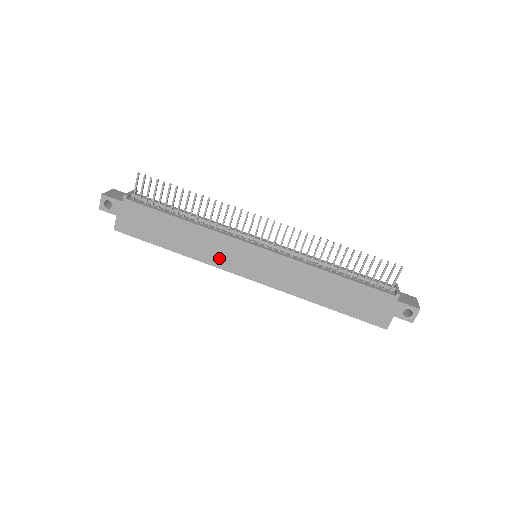
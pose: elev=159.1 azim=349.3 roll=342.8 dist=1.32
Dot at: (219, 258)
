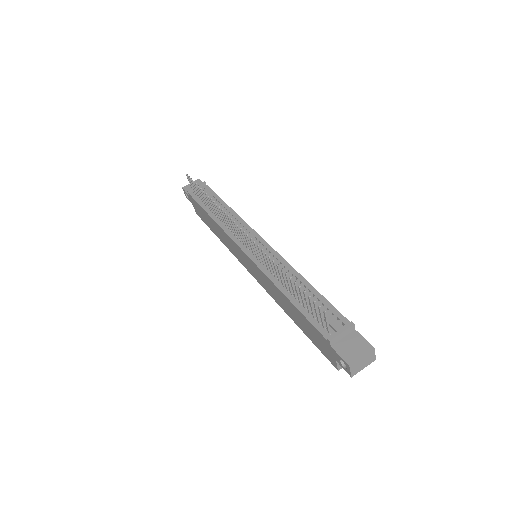
Dot at: (235, 252)
